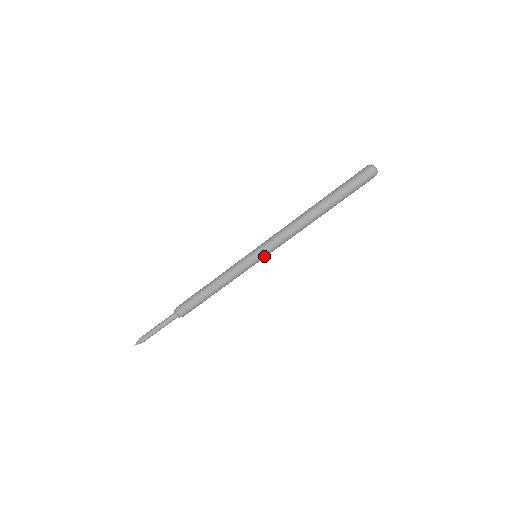
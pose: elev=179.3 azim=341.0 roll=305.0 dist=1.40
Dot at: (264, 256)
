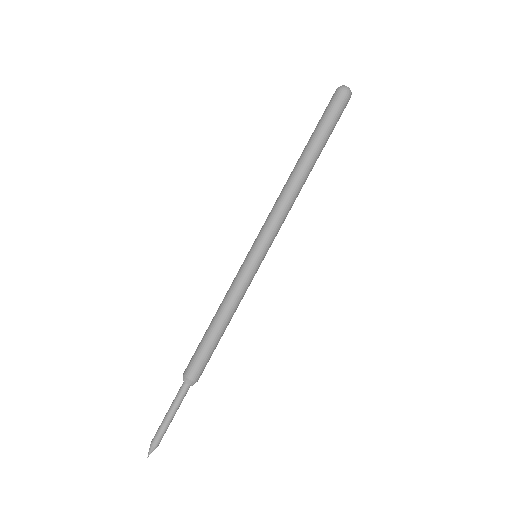
Dot at: (267, 251)
